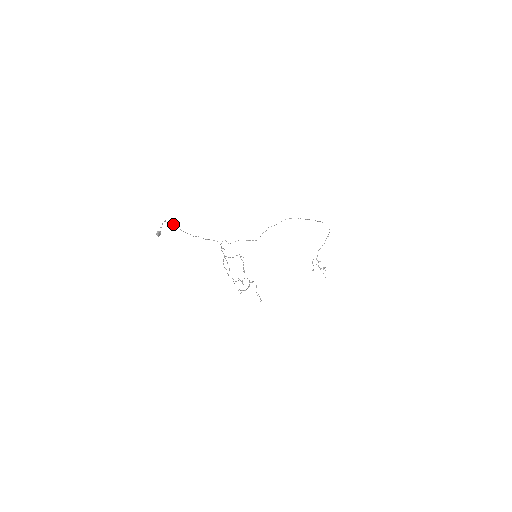
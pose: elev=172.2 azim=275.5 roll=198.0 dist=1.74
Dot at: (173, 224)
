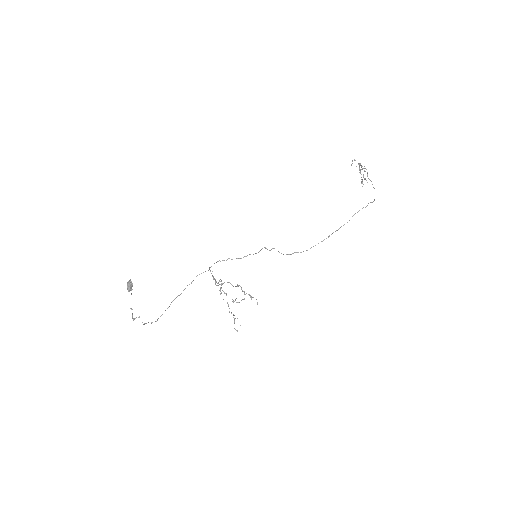
Dot at: occluded
